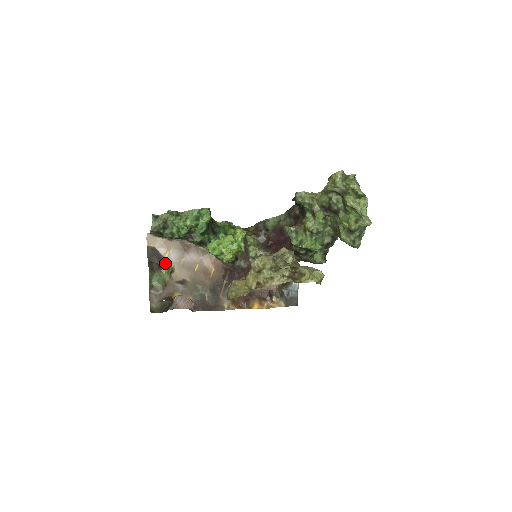
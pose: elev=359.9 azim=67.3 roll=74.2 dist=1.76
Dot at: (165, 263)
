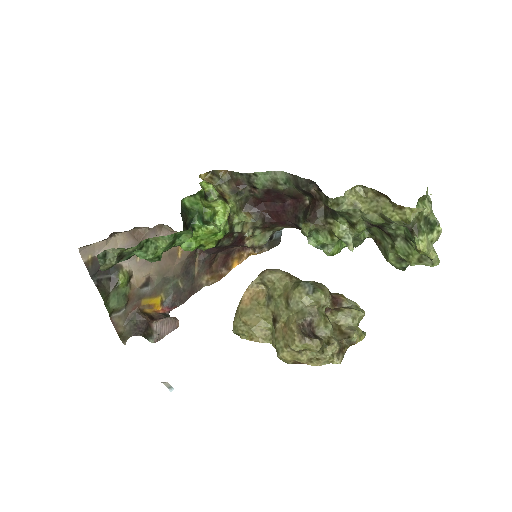
Dot at: (118, 273)
